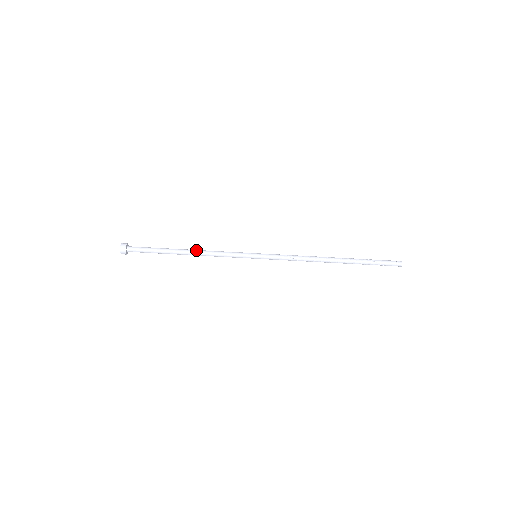
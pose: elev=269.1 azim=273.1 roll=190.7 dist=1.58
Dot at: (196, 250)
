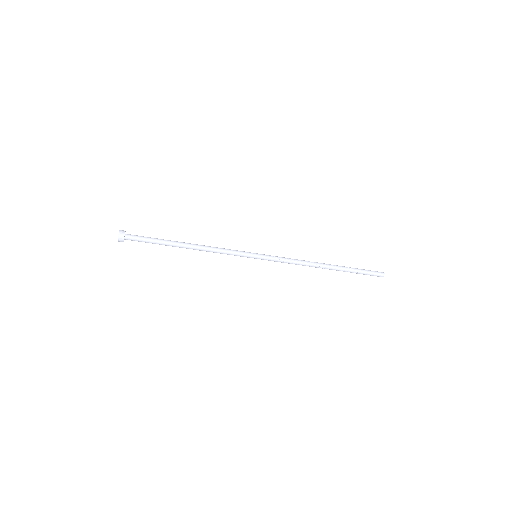
Dot at: (197, 249)
